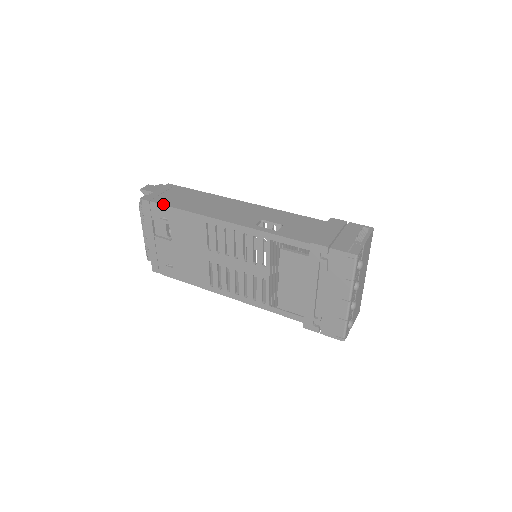
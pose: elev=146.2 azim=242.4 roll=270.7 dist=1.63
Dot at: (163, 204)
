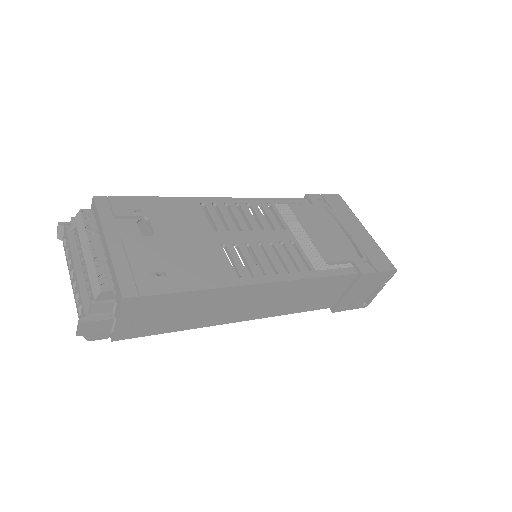
Dot at: (131, 196)
